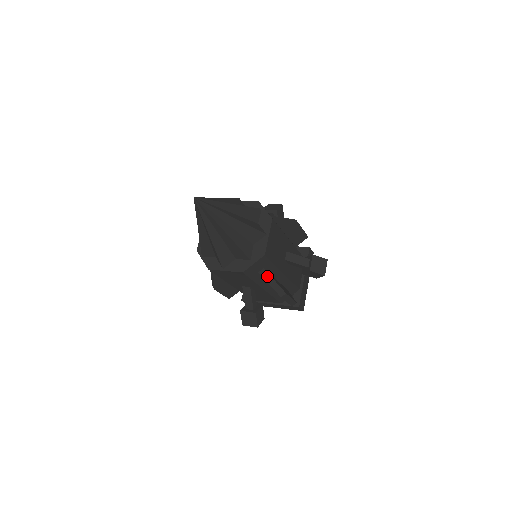
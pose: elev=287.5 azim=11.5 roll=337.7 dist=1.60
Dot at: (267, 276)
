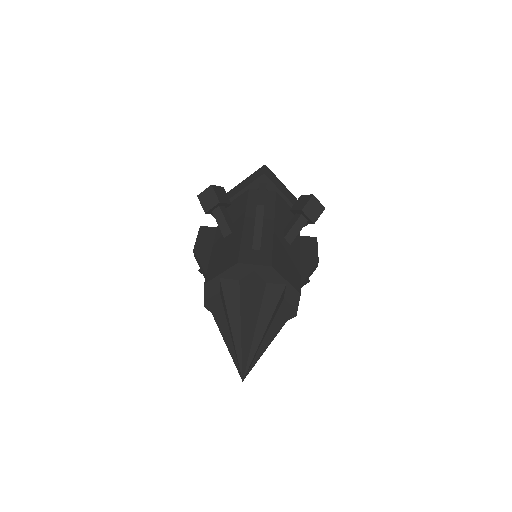
Dot at: (303, 283)
